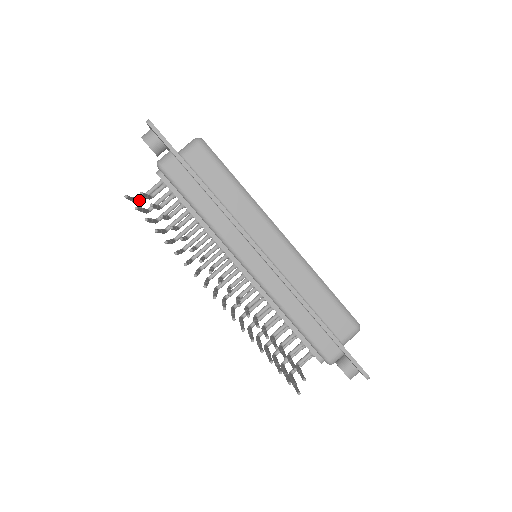
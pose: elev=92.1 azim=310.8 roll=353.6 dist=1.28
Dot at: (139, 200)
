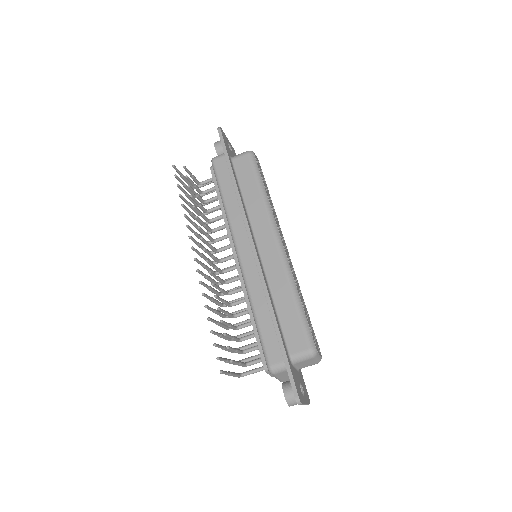
Dot at: occluded
